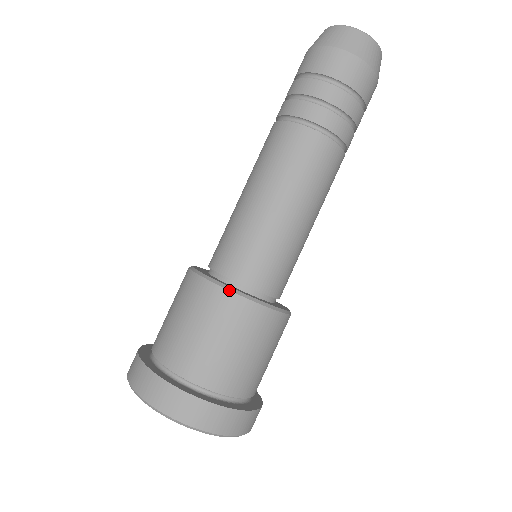
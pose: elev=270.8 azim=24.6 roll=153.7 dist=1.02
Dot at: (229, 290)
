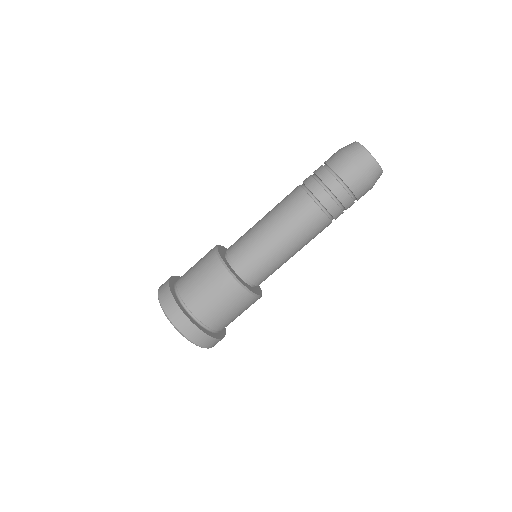
Dot at: (217, 254)
